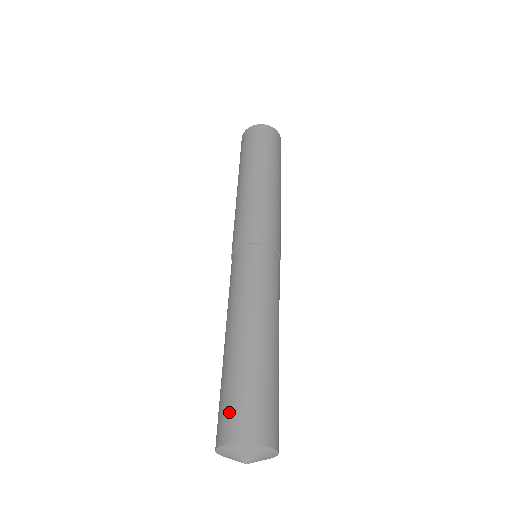
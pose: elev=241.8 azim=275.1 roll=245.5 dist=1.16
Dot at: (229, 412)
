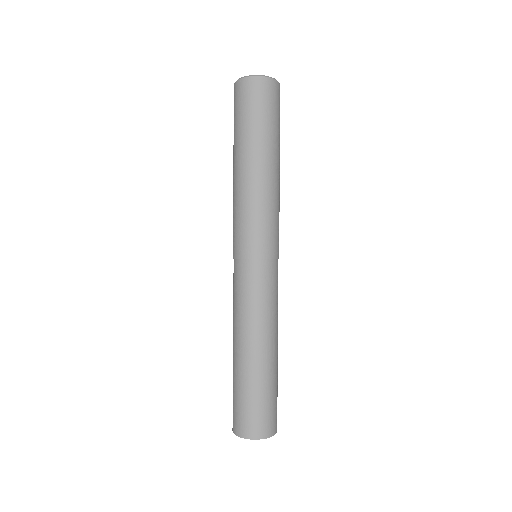
Dot at: (240, 415)
